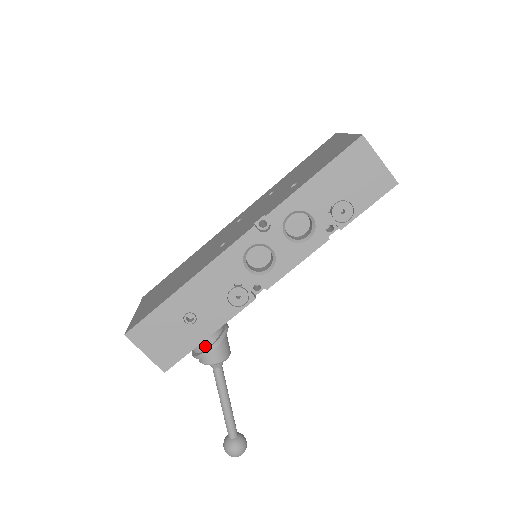
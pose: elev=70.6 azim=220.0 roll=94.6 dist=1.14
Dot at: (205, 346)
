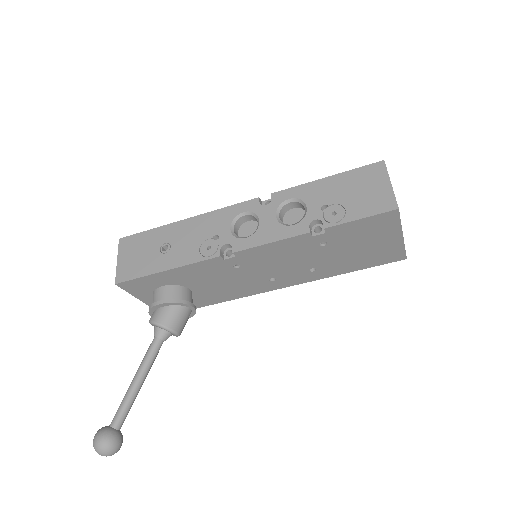
Dot at: (162, 299)
